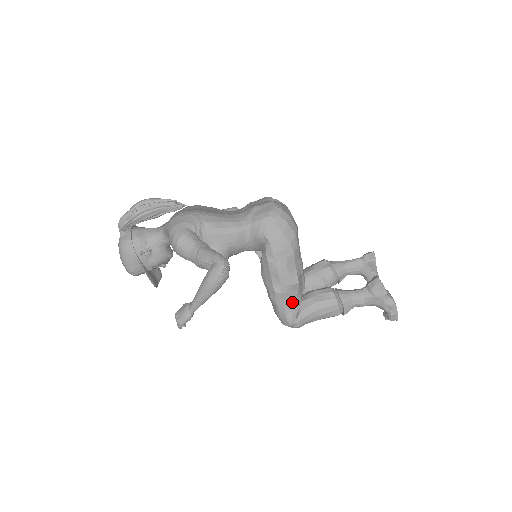
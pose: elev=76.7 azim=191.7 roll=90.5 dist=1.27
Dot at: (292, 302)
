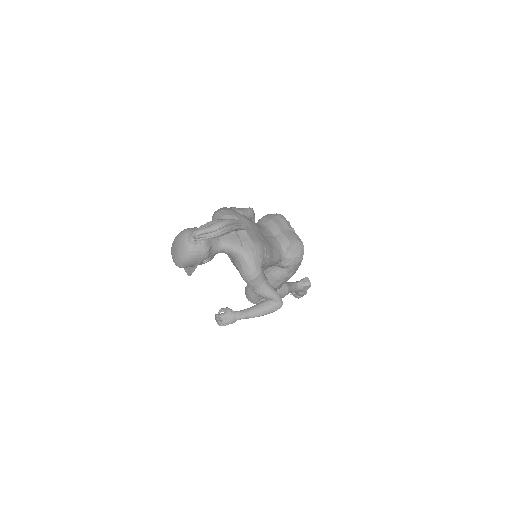
Dot at: occluded
